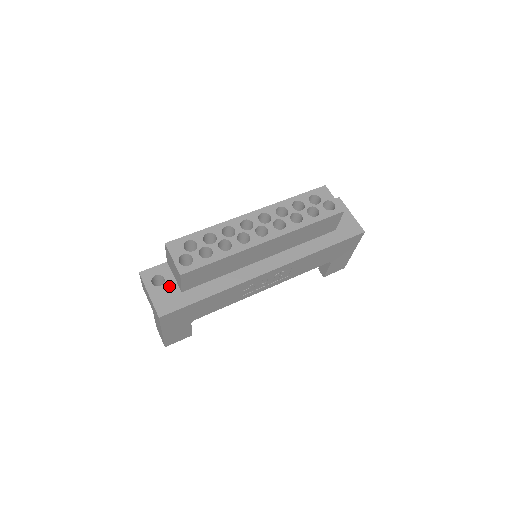
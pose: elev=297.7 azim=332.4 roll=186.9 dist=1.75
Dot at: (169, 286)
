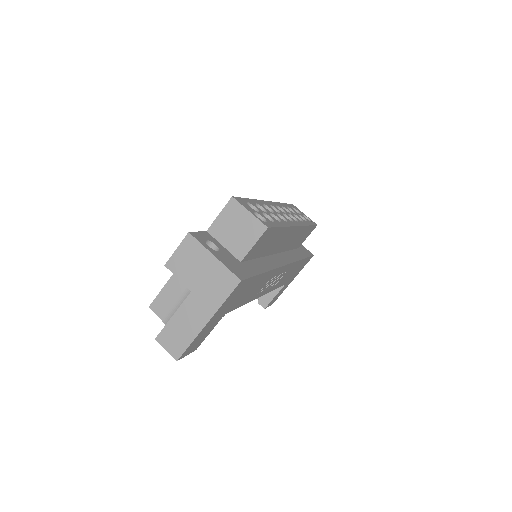
Dot at: (226, 253)
